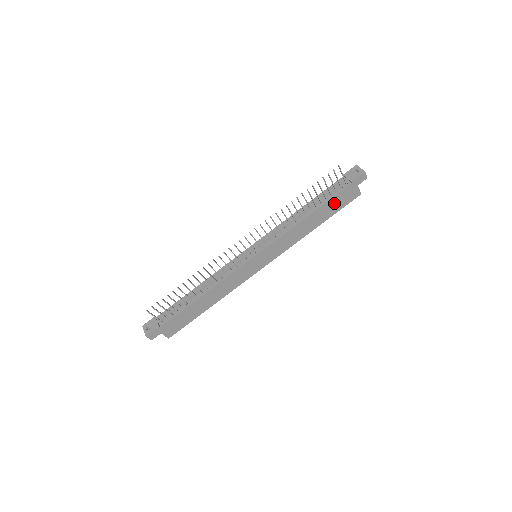
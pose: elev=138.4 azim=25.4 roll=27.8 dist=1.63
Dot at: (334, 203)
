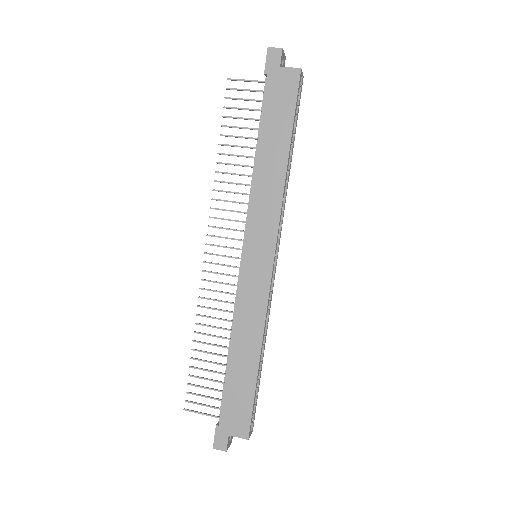
Dot at: (274, 113)
